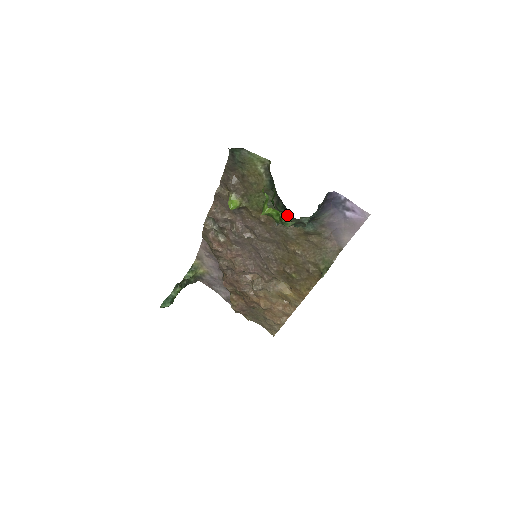
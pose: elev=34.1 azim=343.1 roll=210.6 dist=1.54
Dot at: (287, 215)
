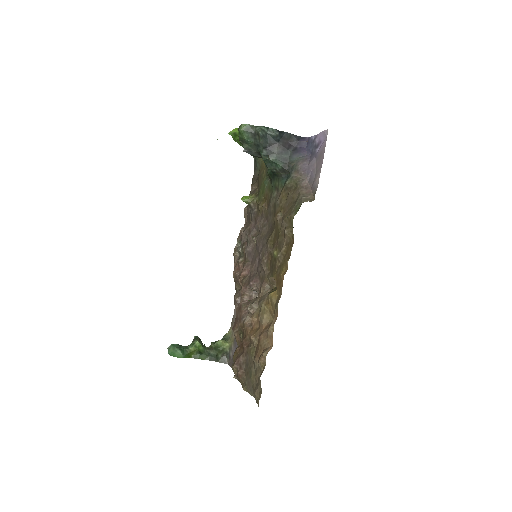
Dot at: (274, 179)
